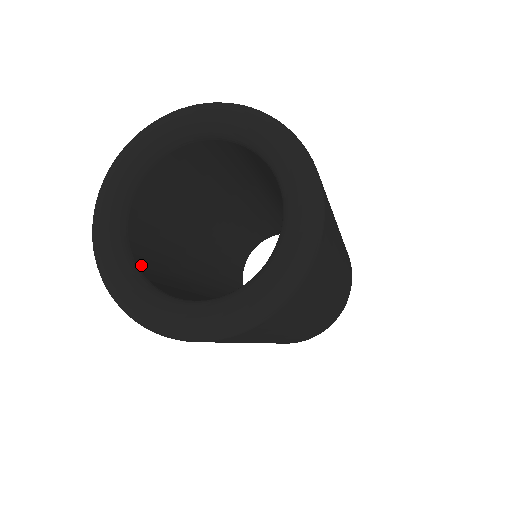
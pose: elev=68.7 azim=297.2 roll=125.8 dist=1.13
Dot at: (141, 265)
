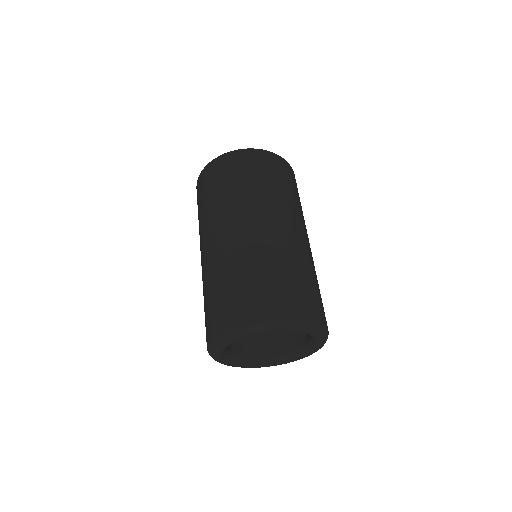
Dot at: (238, 350)
